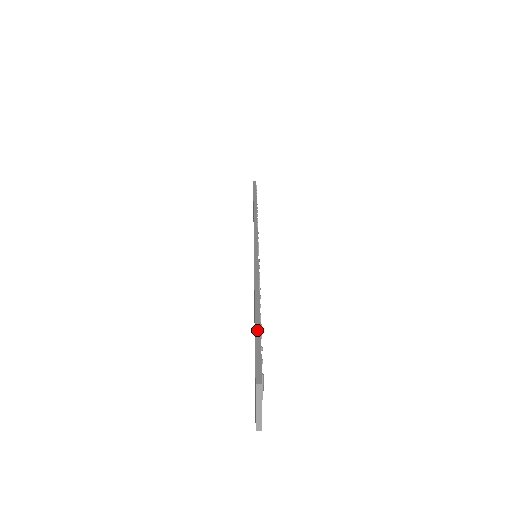
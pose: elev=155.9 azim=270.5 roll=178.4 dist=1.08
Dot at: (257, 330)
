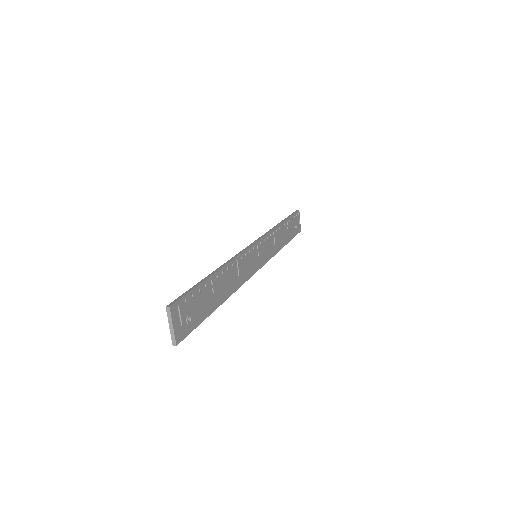
Dot at: (196, 285)
